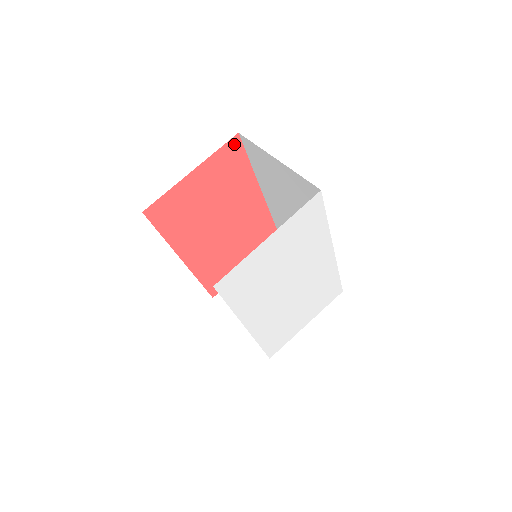
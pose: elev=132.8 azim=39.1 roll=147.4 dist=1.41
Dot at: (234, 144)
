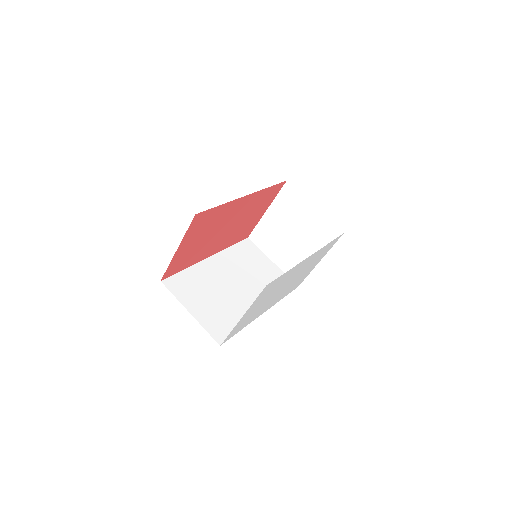
Dot at: (197, 218)
